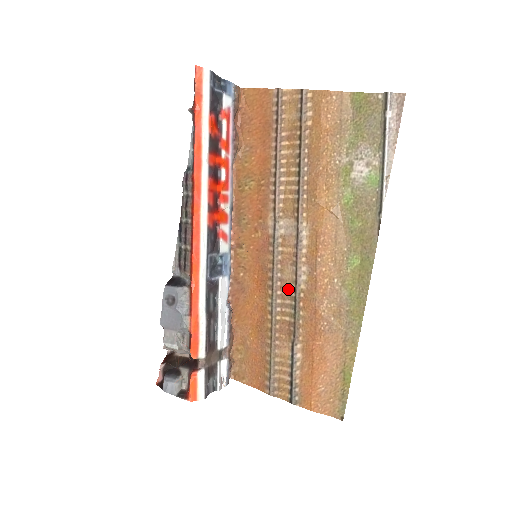
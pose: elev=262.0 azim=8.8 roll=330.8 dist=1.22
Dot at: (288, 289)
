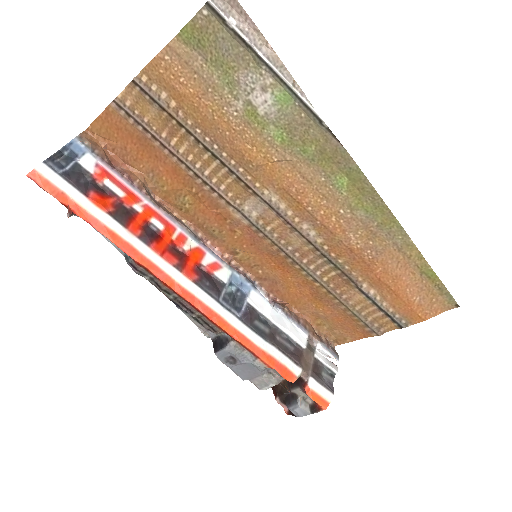
Dot at: (309, 252)
